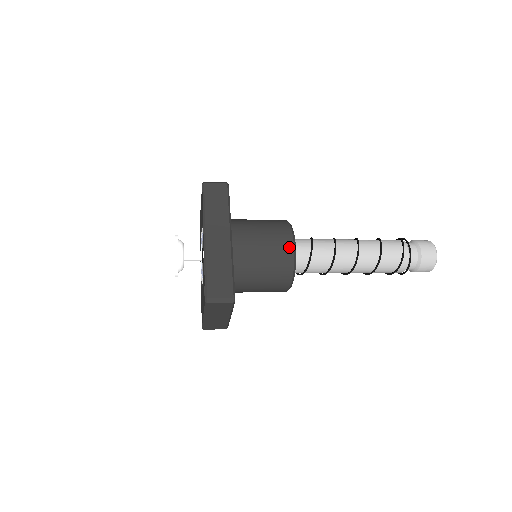
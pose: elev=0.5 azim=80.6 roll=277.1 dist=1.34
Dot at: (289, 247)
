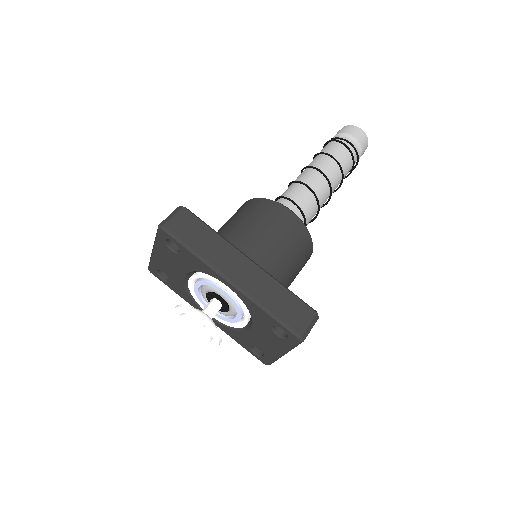
Dot at: (297, 222)
